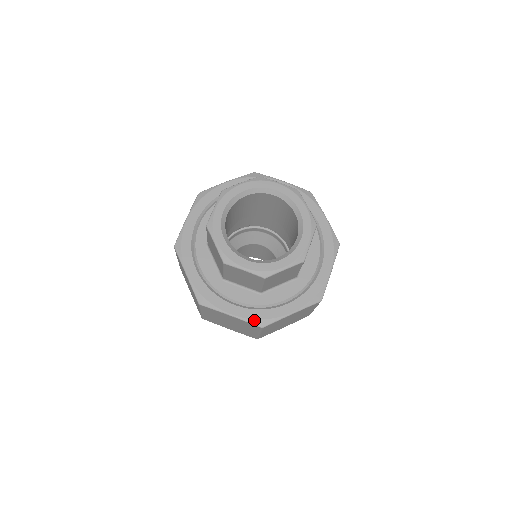
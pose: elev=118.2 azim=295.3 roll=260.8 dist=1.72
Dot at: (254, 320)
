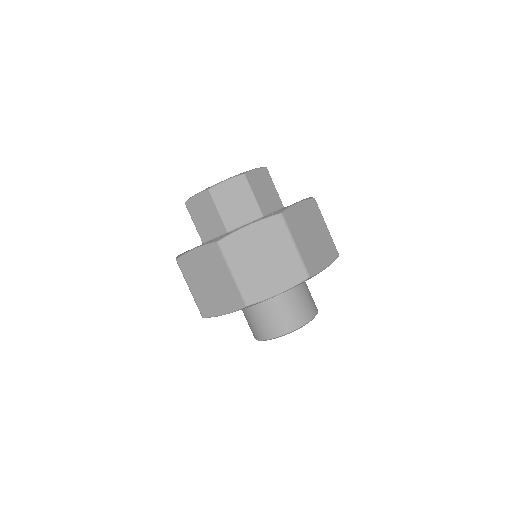
Dot at: (270, 215)
